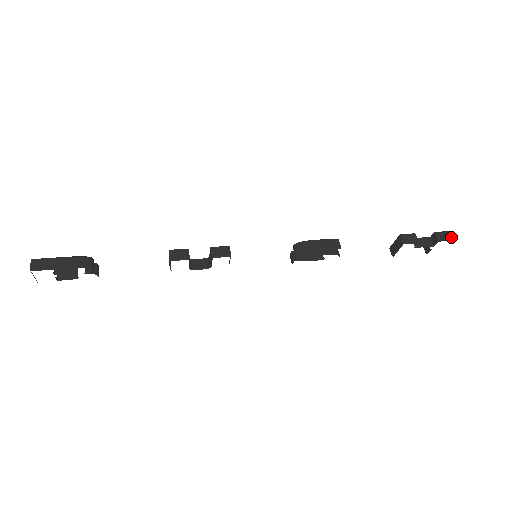
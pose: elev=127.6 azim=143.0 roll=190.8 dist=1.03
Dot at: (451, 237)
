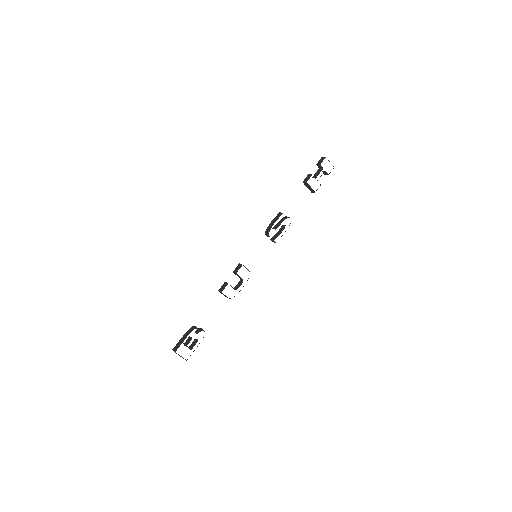
Dot at: (324, 157)
